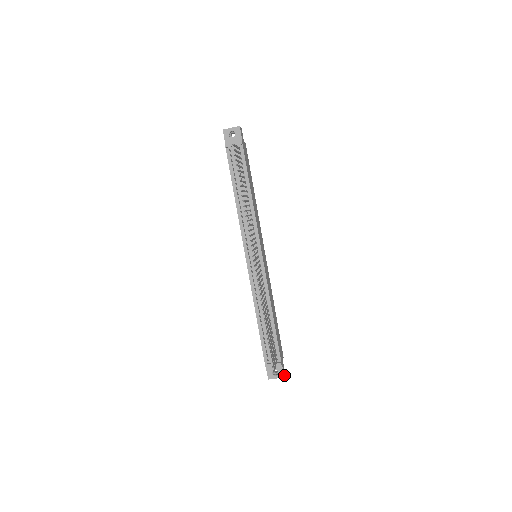
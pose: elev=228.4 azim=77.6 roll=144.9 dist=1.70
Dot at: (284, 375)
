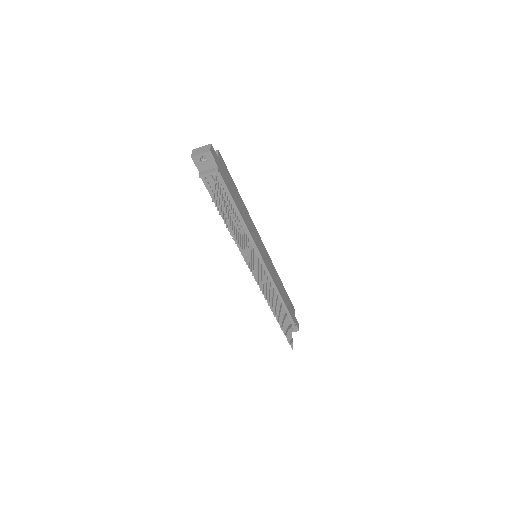
Dot at: (298, 328)
